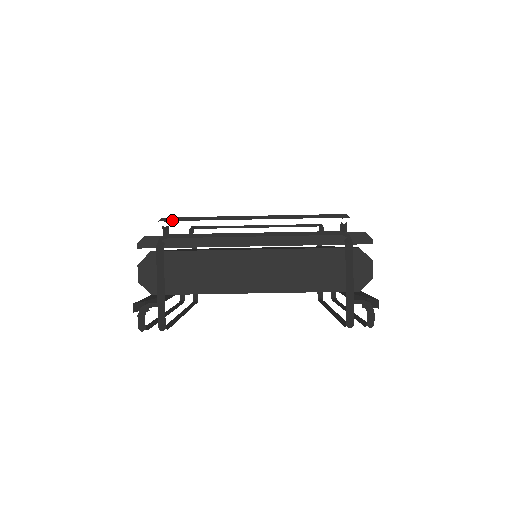
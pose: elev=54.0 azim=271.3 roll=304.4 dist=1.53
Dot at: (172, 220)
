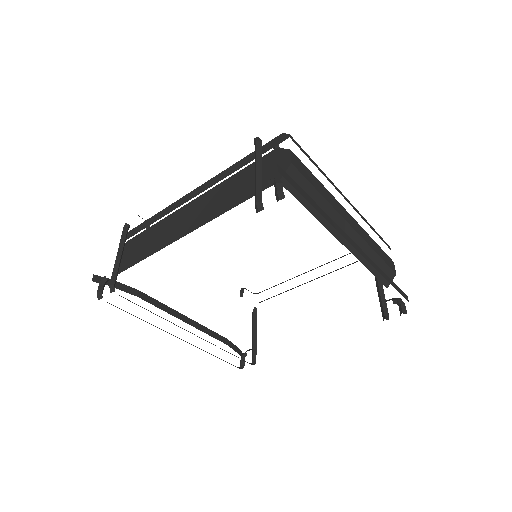
Dot at: occluded
